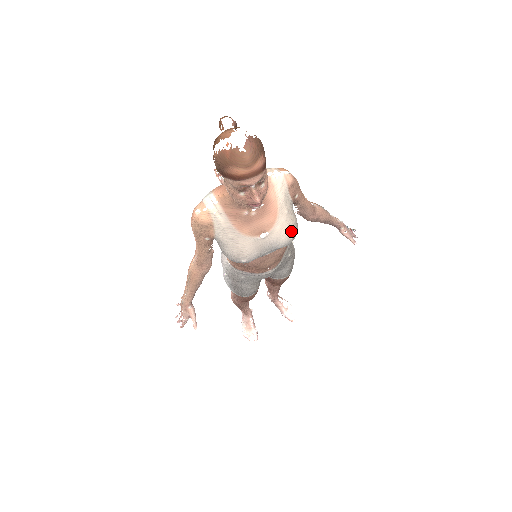
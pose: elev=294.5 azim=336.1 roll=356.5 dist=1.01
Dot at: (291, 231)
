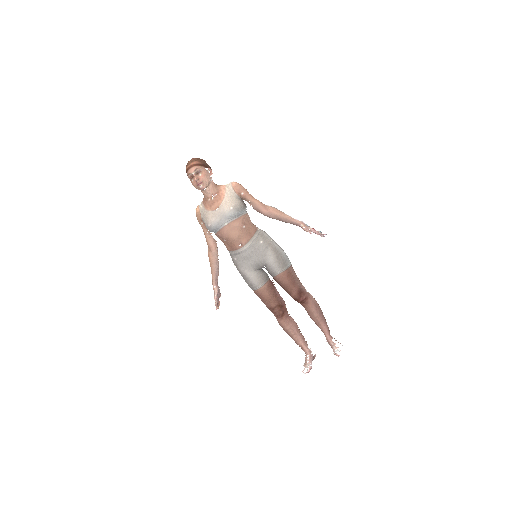
Dot at: (231, 205)
